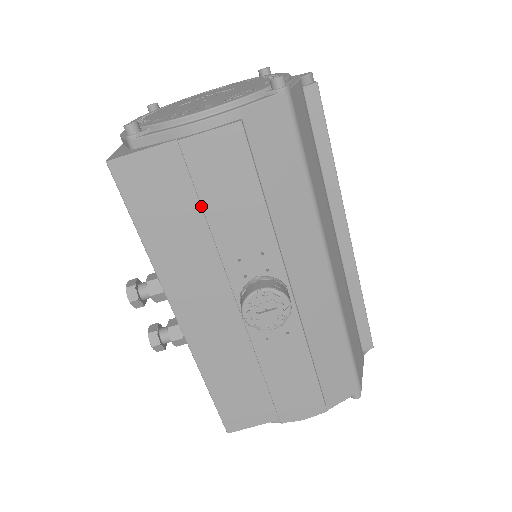
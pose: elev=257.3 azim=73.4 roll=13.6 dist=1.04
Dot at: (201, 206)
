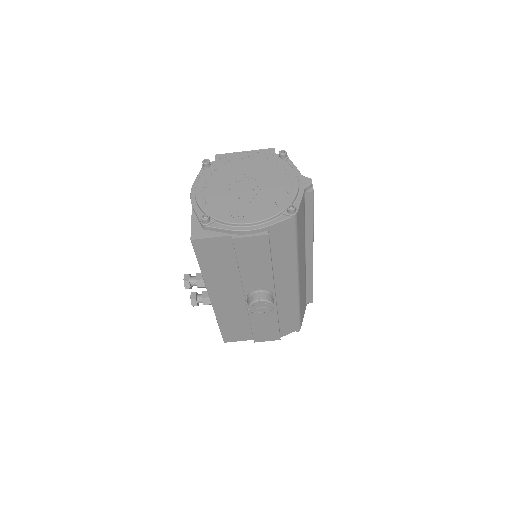
Dot at: (237, 262)
